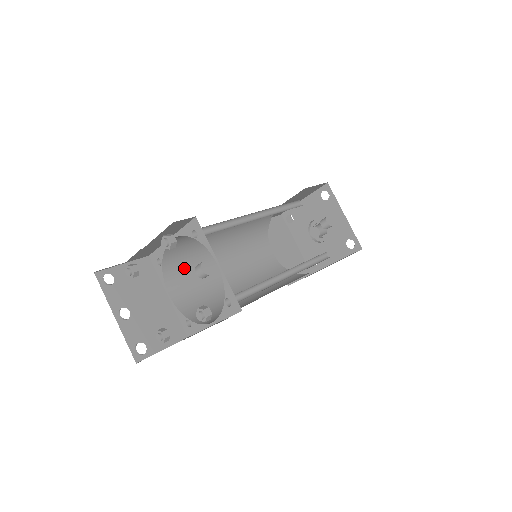
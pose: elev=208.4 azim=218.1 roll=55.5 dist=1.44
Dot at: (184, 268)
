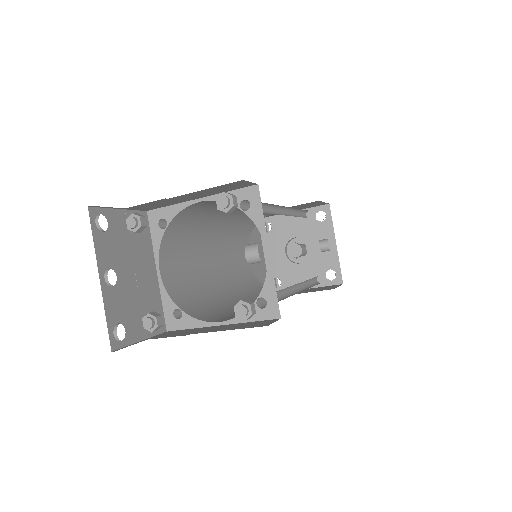
Dot at: (180, 242)
